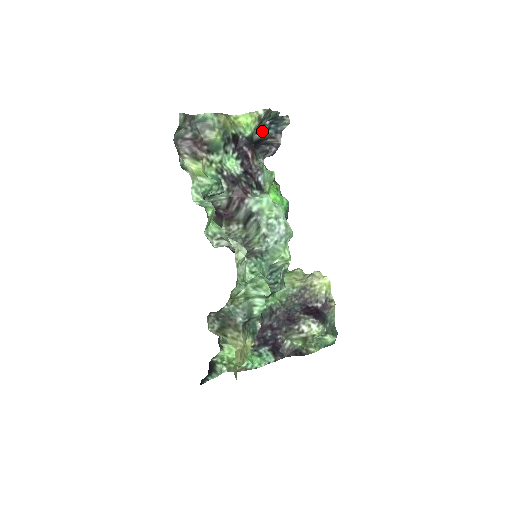
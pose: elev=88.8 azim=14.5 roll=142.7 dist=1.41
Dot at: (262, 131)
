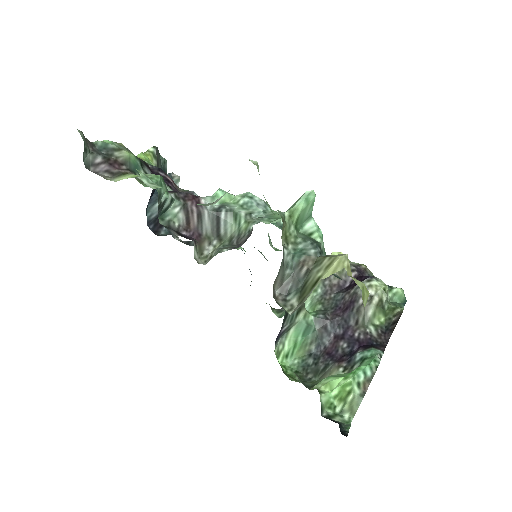
Dot at: occluded
